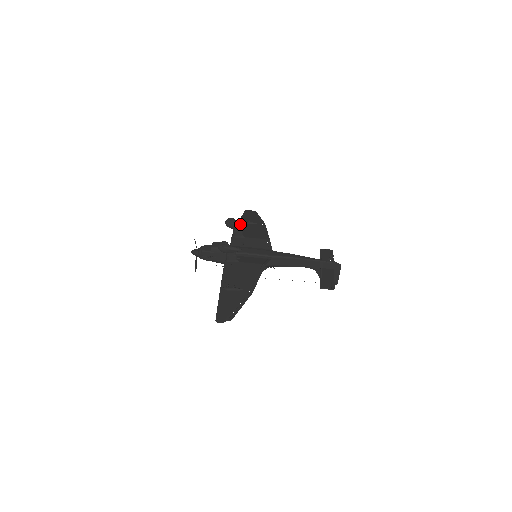
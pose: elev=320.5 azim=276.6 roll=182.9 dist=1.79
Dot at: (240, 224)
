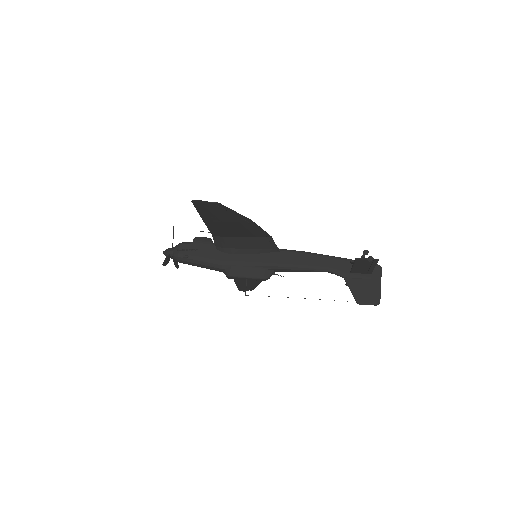
Dot at: occluded
